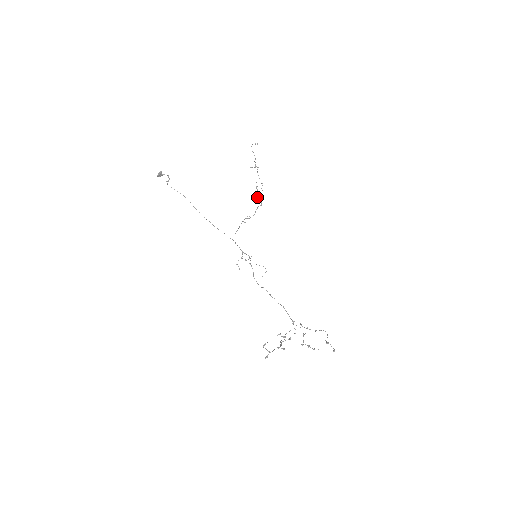
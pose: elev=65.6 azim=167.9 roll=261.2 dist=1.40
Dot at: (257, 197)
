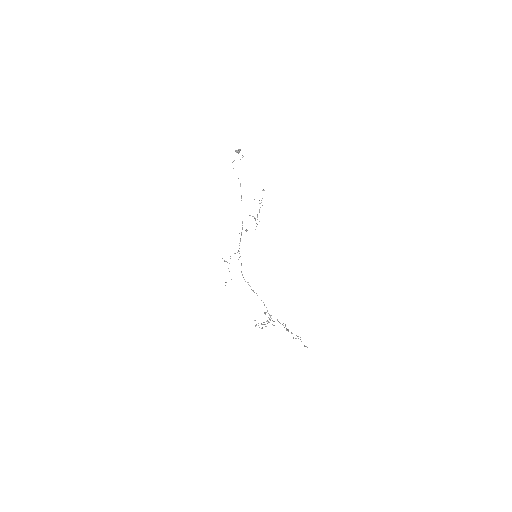
Dot at: occluded
